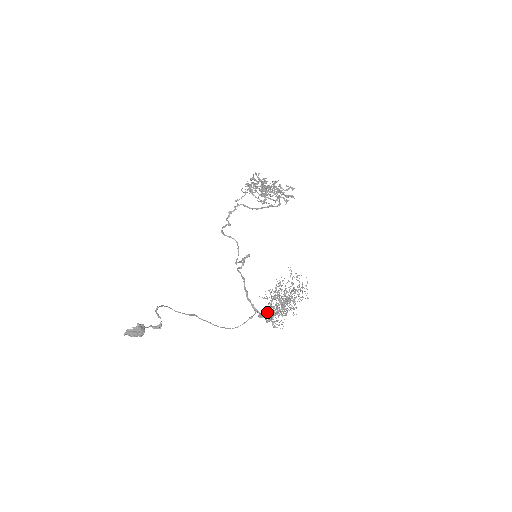
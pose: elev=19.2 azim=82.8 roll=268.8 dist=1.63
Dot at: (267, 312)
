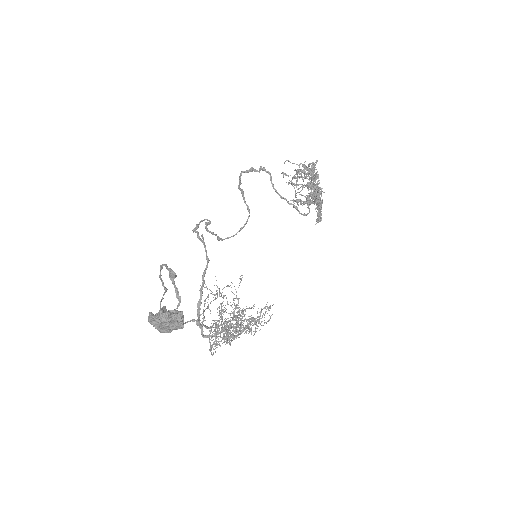
Dot at: (219, 329)
